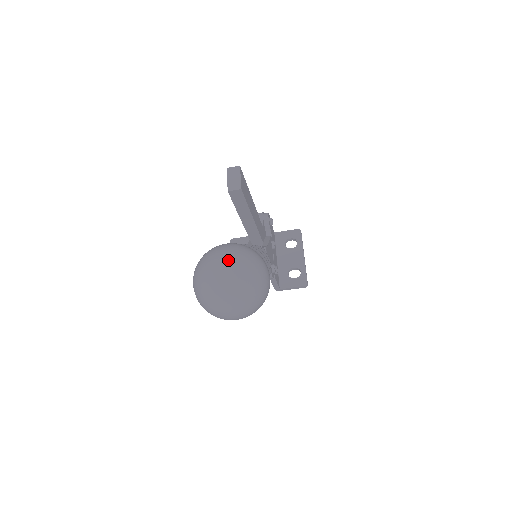
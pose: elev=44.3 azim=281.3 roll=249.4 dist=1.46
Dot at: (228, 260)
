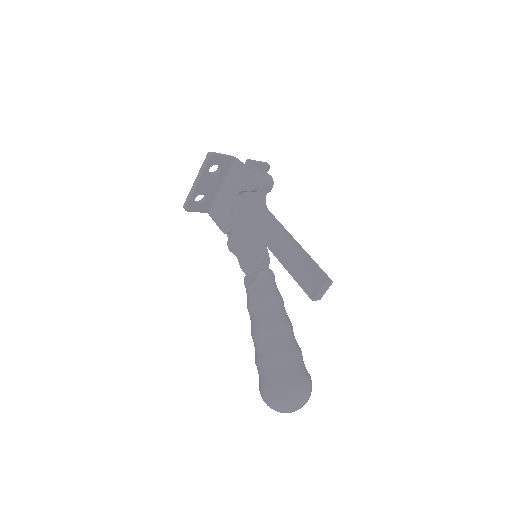
Dot at: occluded
